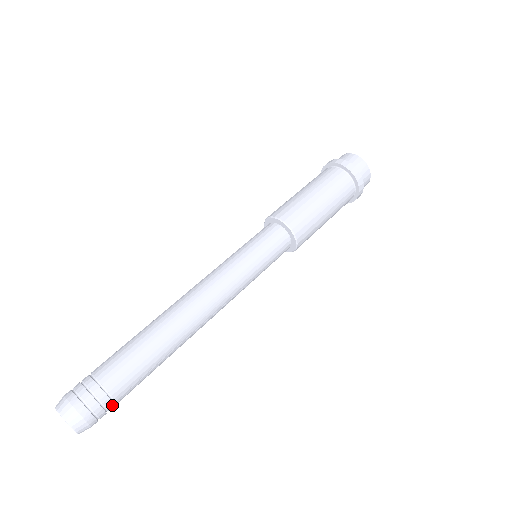
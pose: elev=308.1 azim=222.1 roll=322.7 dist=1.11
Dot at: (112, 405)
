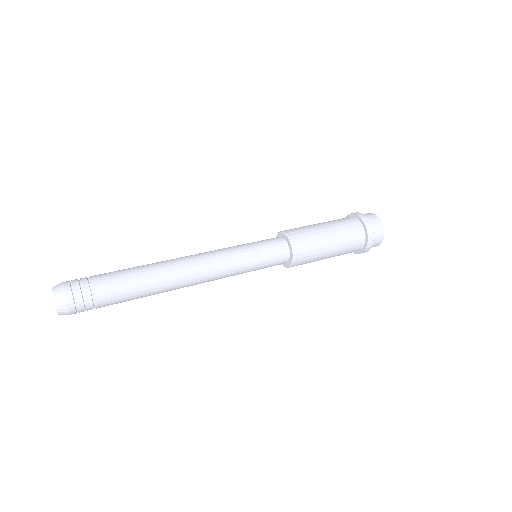
Dot at: (88, 289)
